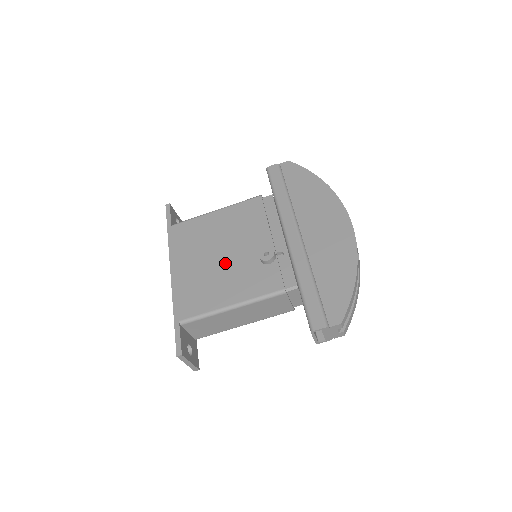
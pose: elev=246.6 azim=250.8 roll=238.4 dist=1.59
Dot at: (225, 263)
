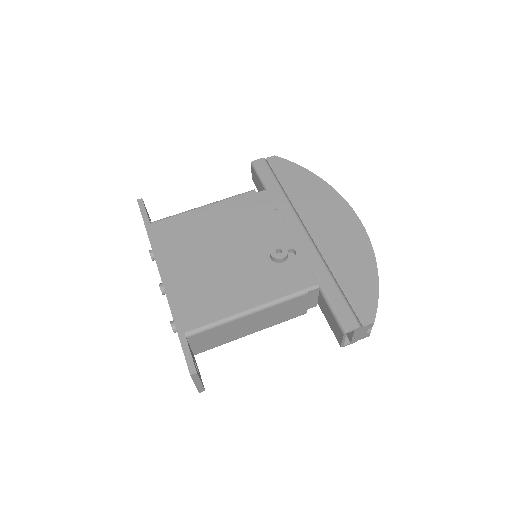
Dot at: (229, 263)
